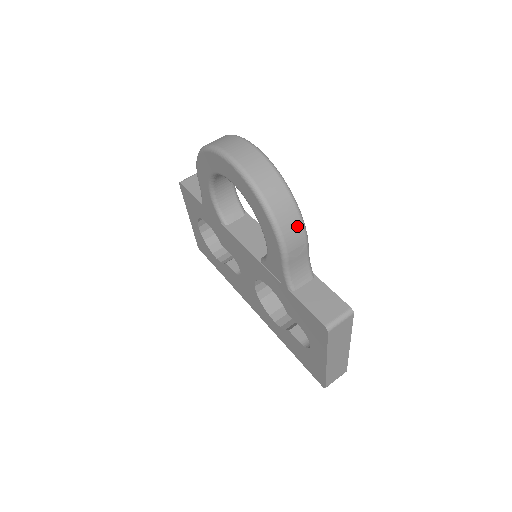
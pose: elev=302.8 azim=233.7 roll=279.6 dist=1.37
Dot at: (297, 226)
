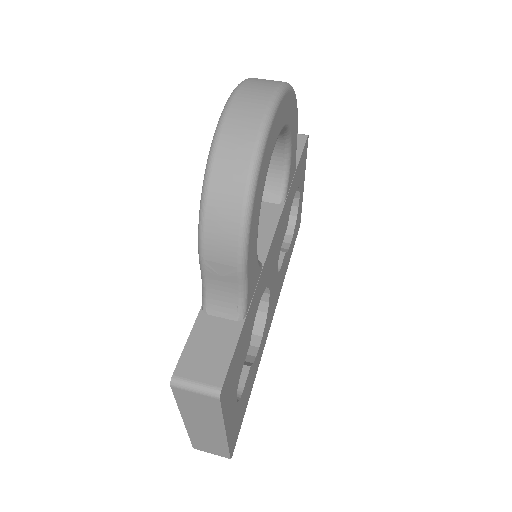
Dot at: (231, 235)
